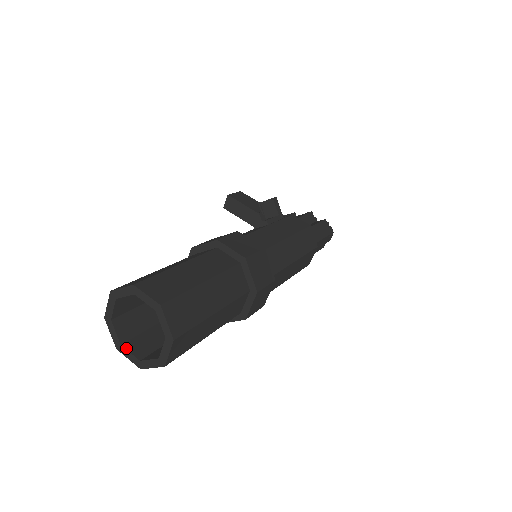
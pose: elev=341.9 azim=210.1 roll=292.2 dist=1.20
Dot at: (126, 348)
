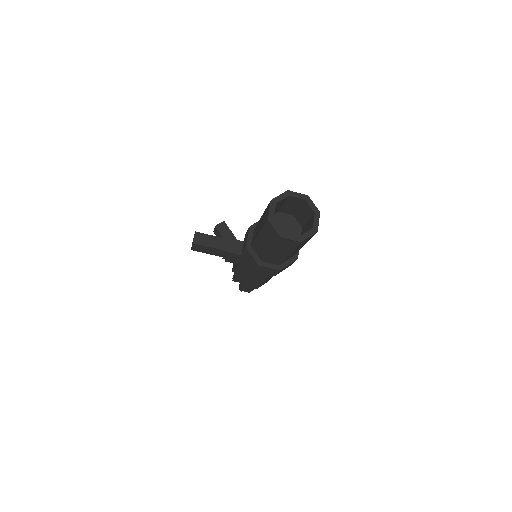
Dot at: occluded
